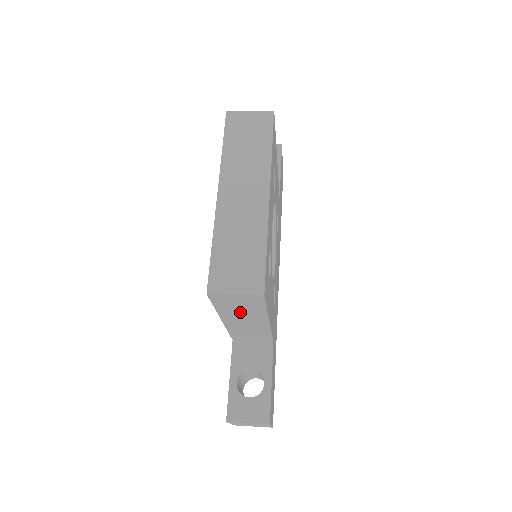
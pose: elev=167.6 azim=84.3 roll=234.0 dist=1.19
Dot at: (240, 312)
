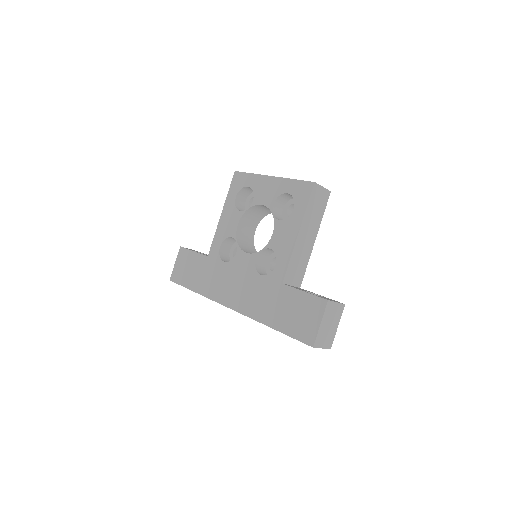
Dot at: (313, 217)
